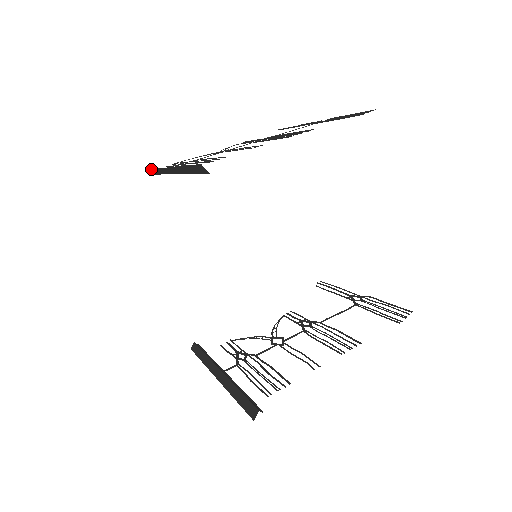
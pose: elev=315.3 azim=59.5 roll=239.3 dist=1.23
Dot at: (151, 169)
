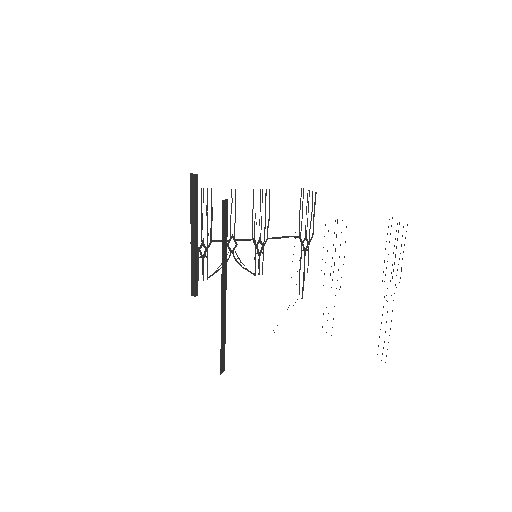
Dot at: (191, 286)
